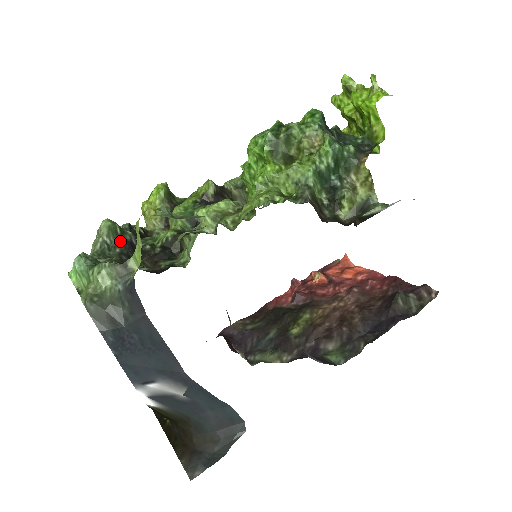
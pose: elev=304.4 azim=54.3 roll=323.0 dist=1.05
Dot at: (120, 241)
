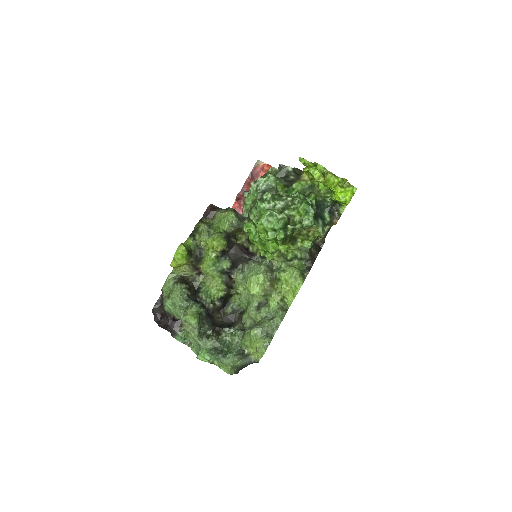
Dot at: (203, 320)
